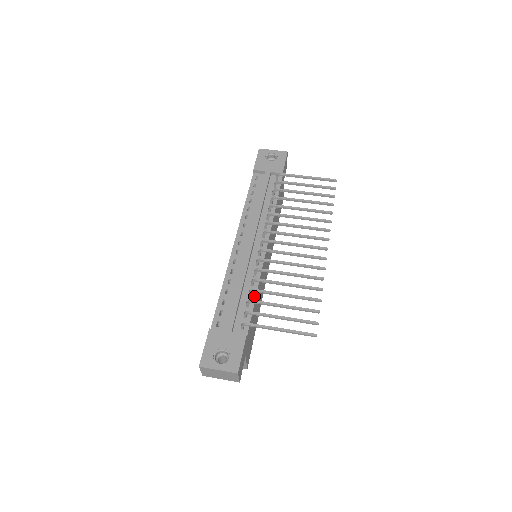
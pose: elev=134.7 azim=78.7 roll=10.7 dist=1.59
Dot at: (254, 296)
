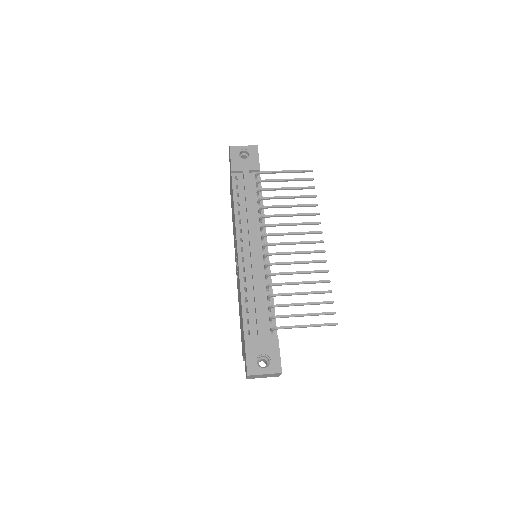
Dot at: (272, 299)
